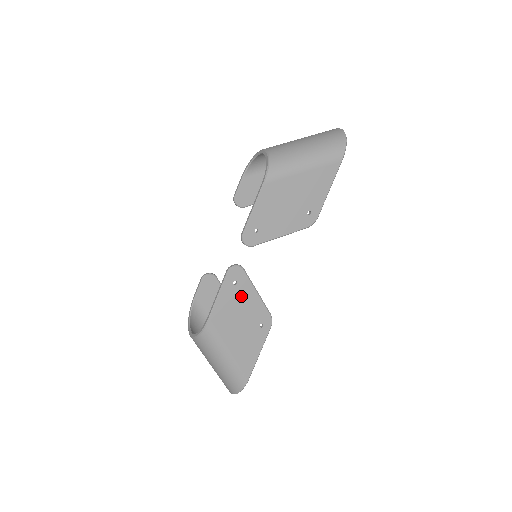
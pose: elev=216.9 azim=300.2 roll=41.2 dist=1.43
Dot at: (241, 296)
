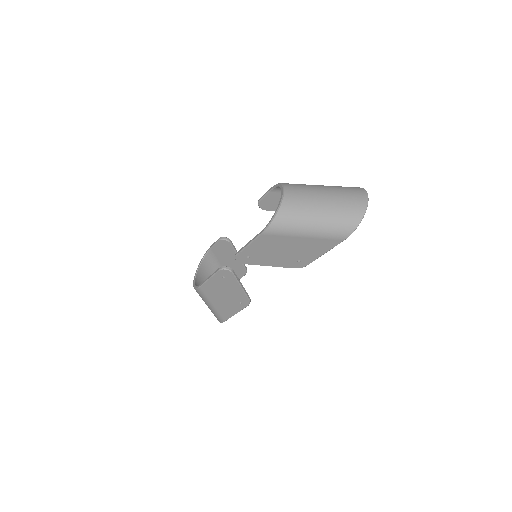
Dot at: (227, 285)
